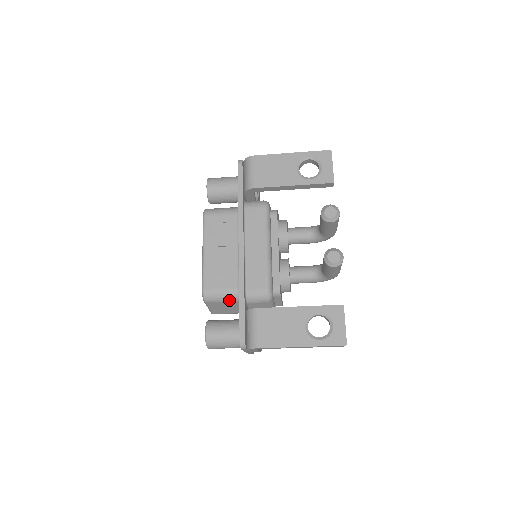
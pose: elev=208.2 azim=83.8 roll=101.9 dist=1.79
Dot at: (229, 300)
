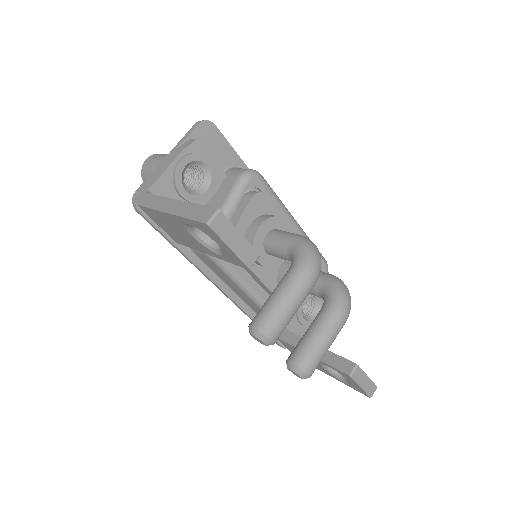
Dot at: occluded
